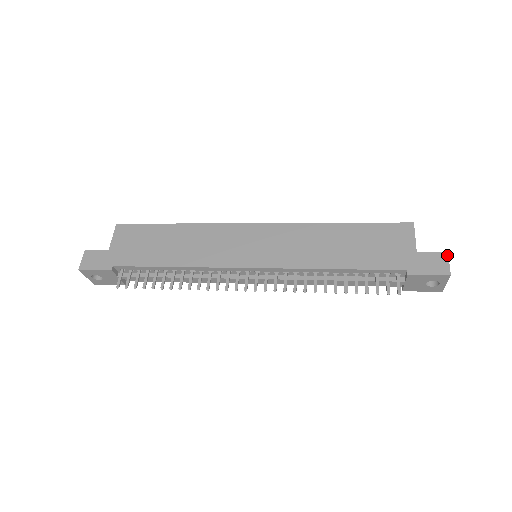
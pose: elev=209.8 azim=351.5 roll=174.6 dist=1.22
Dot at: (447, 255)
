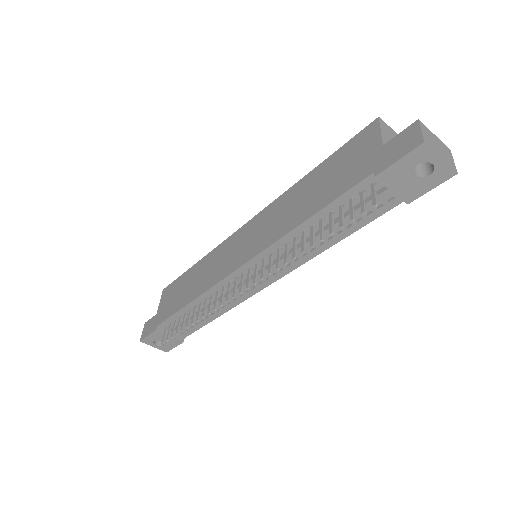
Dot at: (417, 123)
